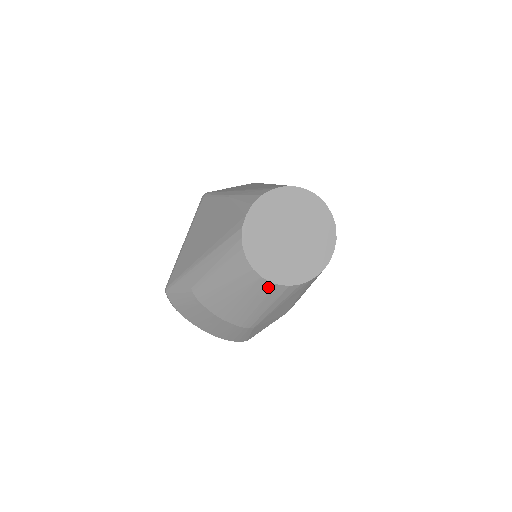
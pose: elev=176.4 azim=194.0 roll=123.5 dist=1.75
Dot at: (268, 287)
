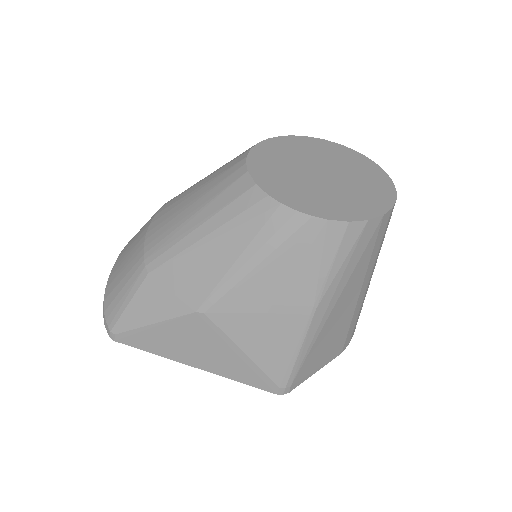
Dot at: (236, 176)
